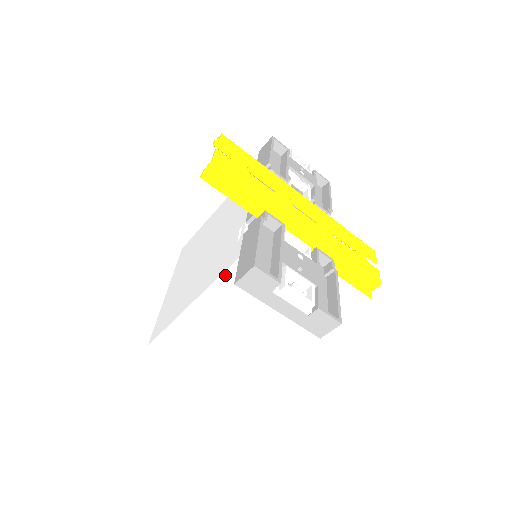
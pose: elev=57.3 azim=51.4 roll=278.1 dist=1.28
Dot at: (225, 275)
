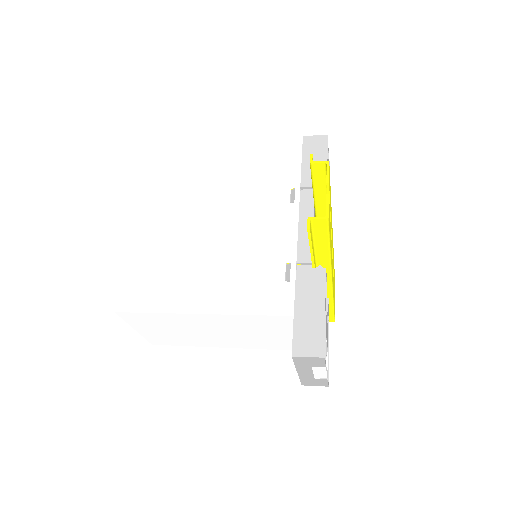
Dot at: (264, 316)
